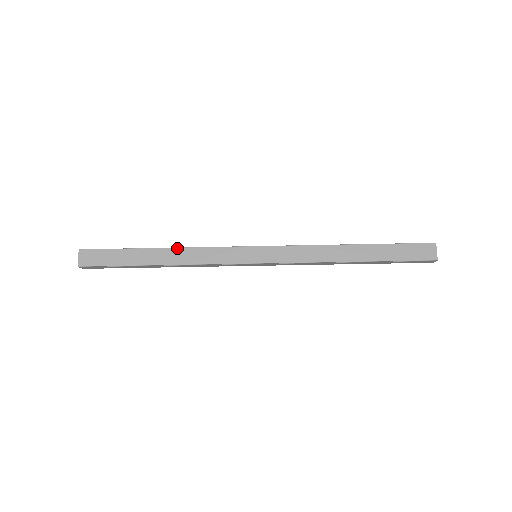
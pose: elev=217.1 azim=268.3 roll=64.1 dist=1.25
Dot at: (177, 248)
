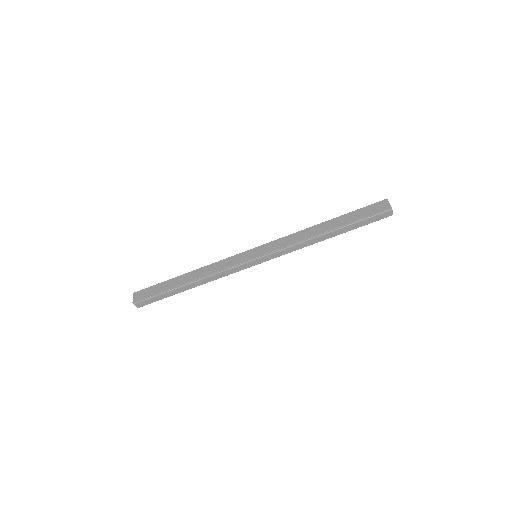
Dot at: (199, 269)
